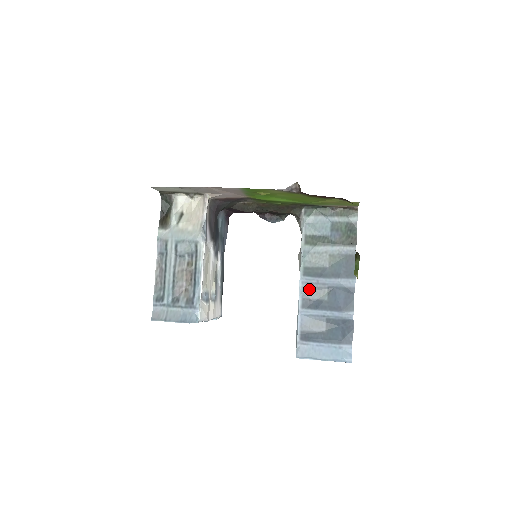
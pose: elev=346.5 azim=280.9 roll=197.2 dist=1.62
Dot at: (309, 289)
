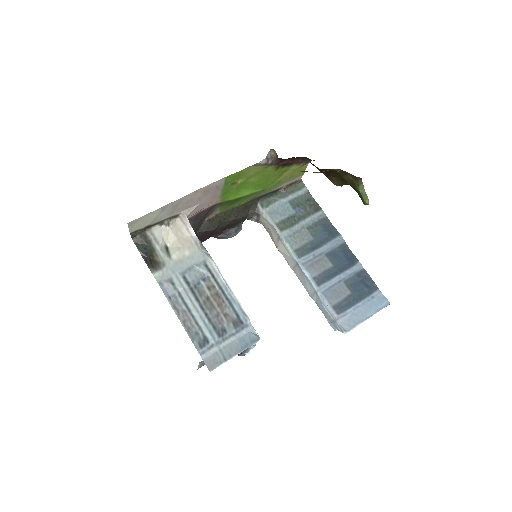
Dot at: (312, 266)
